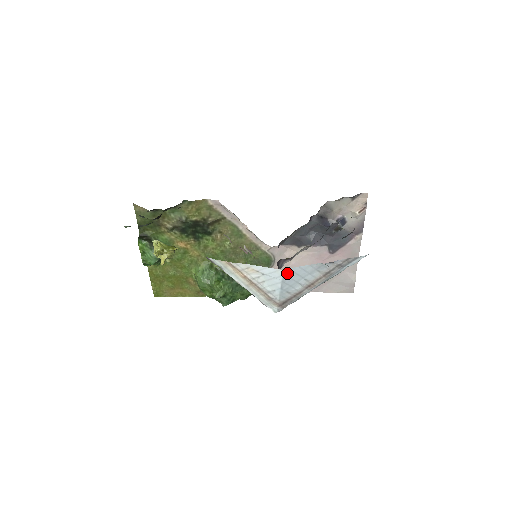
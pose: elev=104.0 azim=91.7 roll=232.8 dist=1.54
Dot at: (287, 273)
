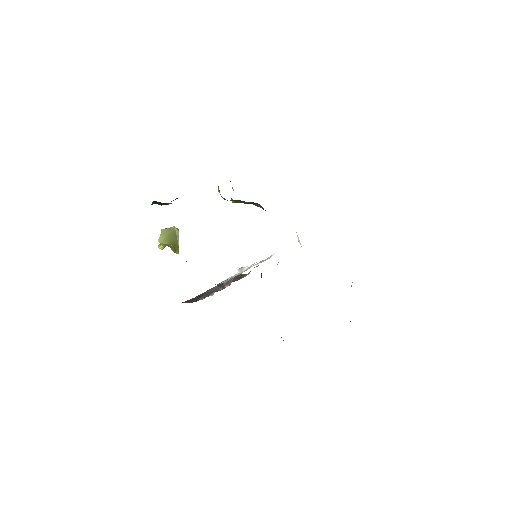
Dot at: occluded
